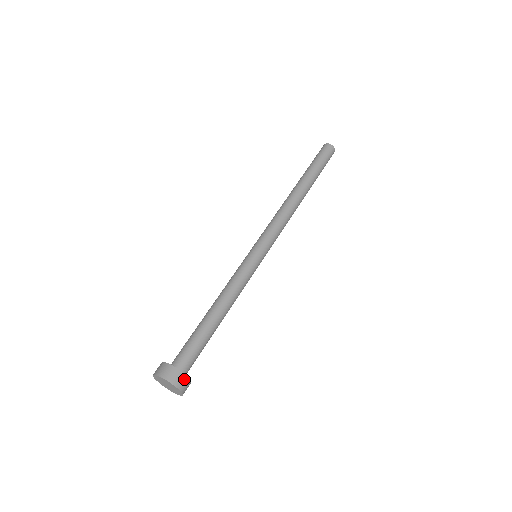
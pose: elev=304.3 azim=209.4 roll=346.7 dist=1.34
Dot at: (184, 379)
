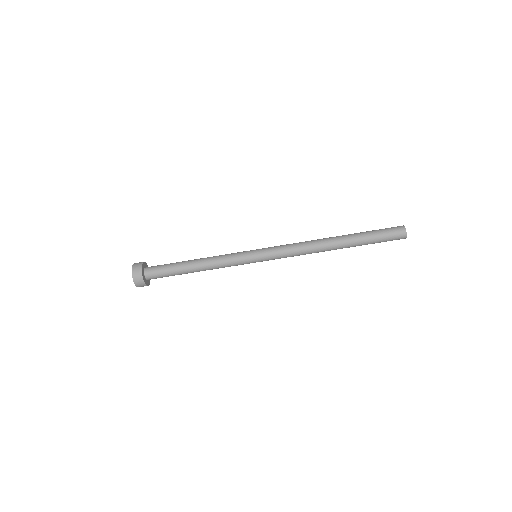
Dot at: (141, 282)
